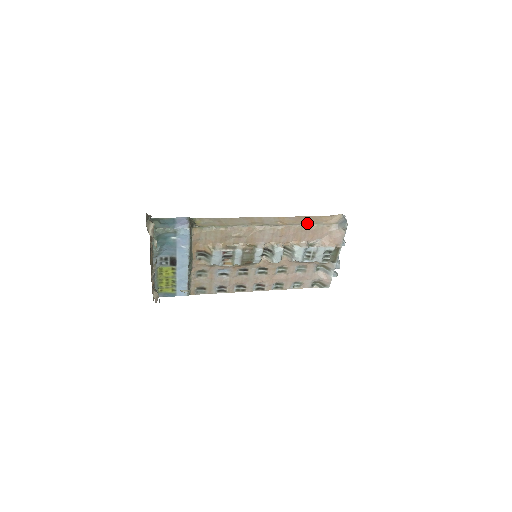
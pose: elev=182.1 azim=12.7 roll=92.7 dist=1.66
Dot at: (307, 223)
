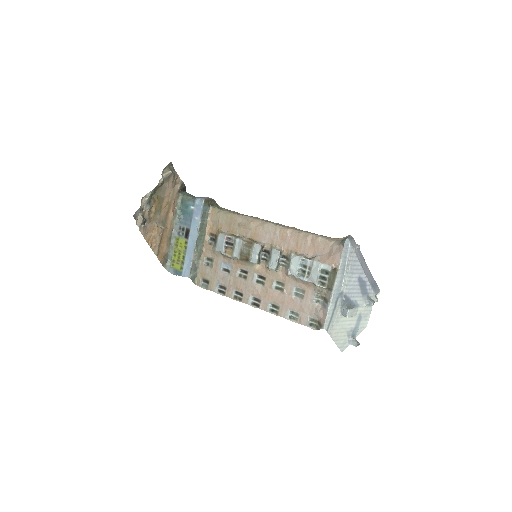
Dot at: (310, 233)
